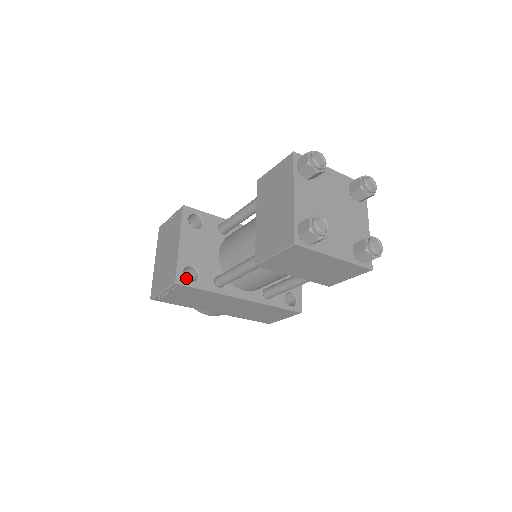
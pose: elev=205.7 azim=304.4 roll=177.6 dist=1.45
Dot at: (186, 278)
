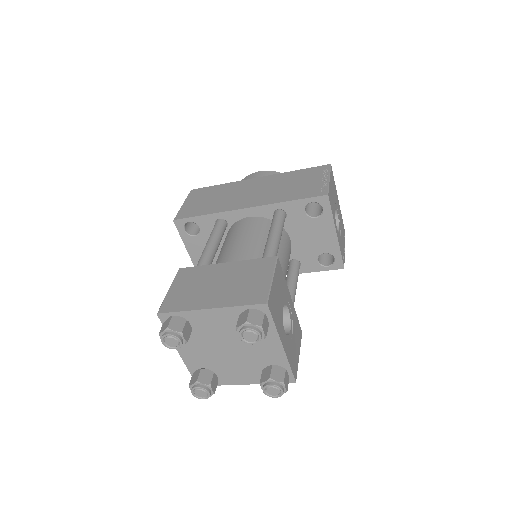
Dot at: occluded
